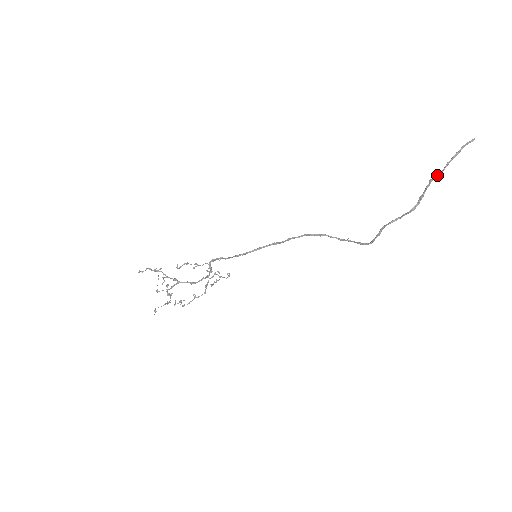
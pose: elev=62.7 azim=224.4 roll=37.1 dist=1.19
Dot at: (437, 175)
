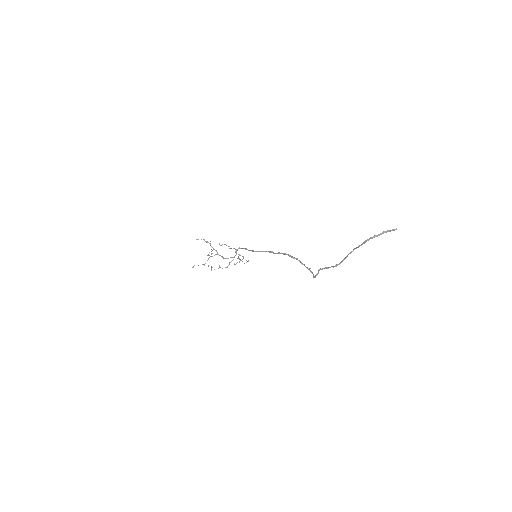
Dot at: (358, 247)
